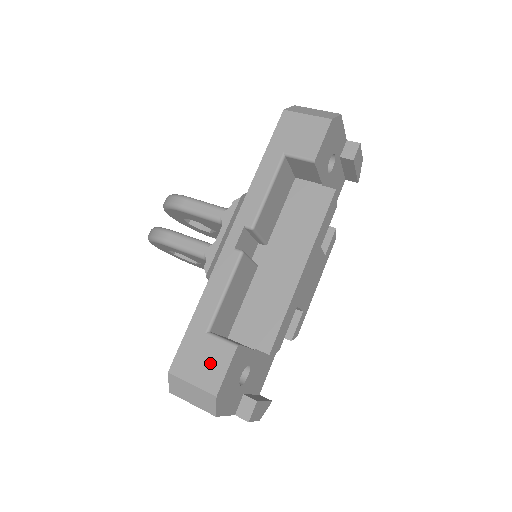
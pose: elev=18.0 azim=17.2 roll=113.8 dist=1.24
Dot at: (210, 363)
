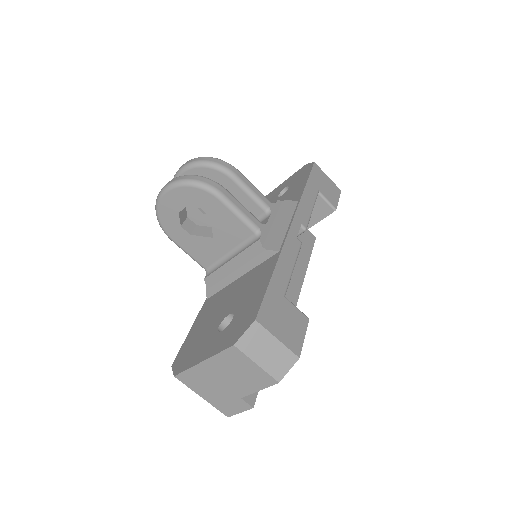
Dot at: (291, 325)
